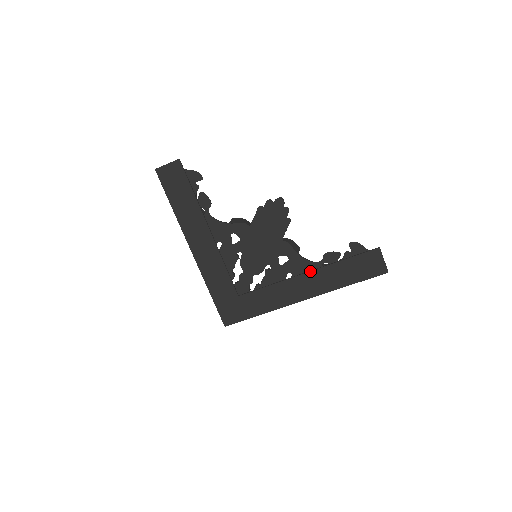
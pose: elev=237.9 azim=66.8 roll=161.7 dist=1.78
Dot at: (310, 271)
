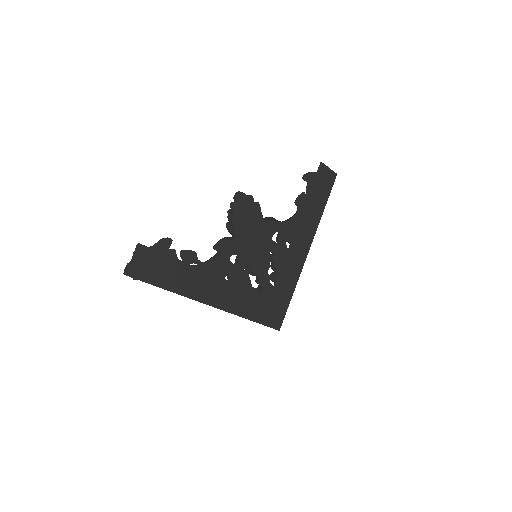
Dot at: (298, 225)
